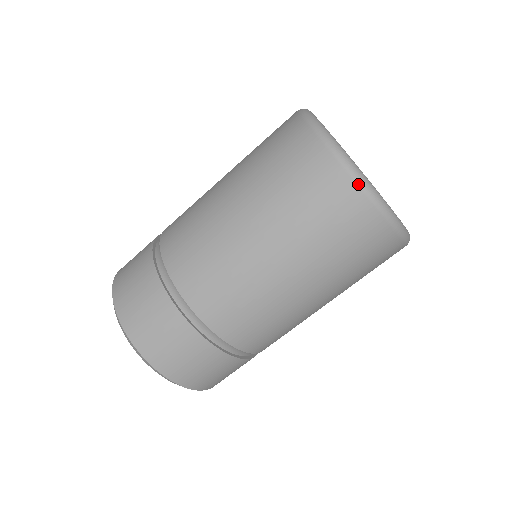
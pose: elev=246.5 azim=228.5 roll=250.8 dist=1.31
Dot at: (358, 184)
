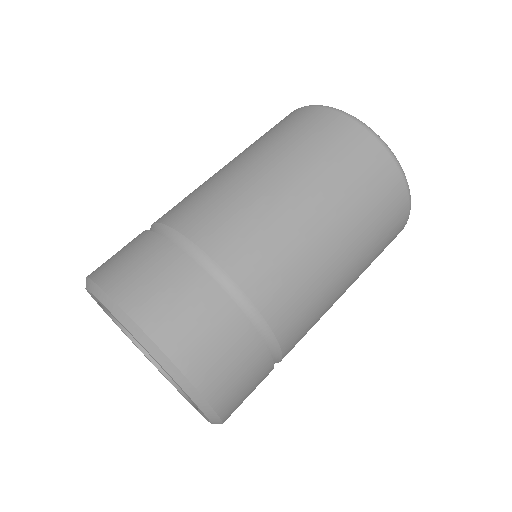
Dot at: occluded
